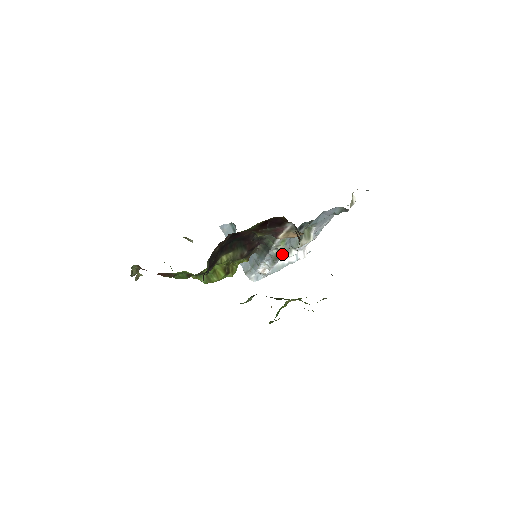
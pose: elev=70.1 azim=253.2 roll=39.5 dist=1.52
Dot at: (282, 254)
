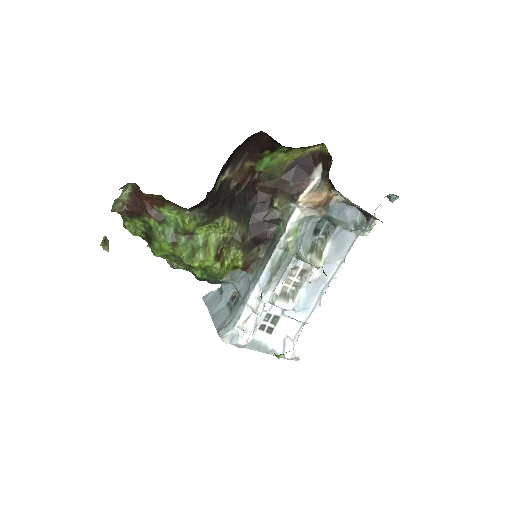
Dot at: (288, 254)
